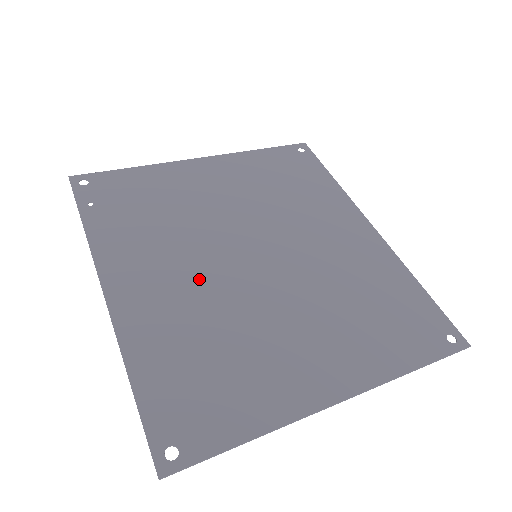
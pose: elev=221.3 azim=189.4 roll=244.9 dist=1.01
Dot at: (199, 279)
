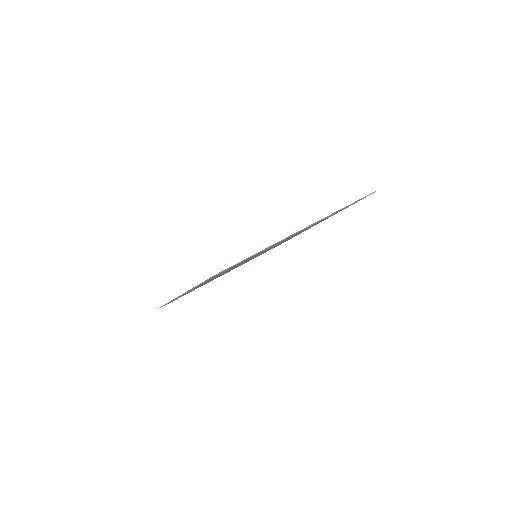
Dot at: occluded
